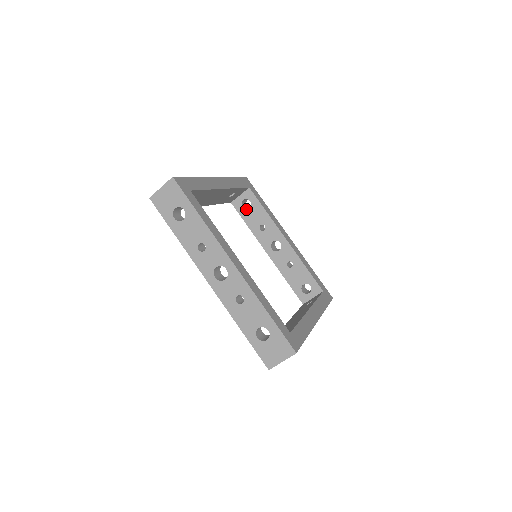
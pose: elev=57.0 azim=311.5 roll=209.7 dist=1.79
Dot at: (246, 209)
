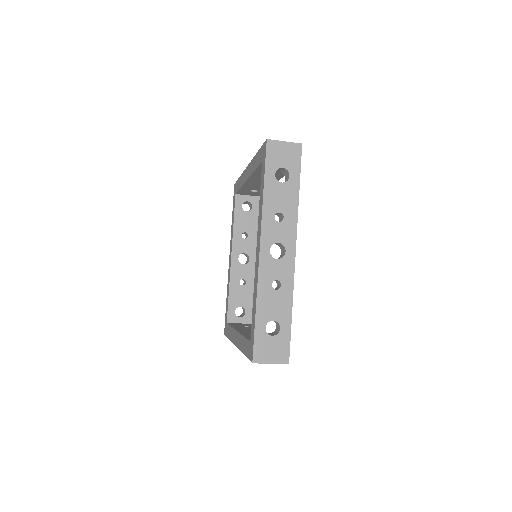
Dot at: occluded
